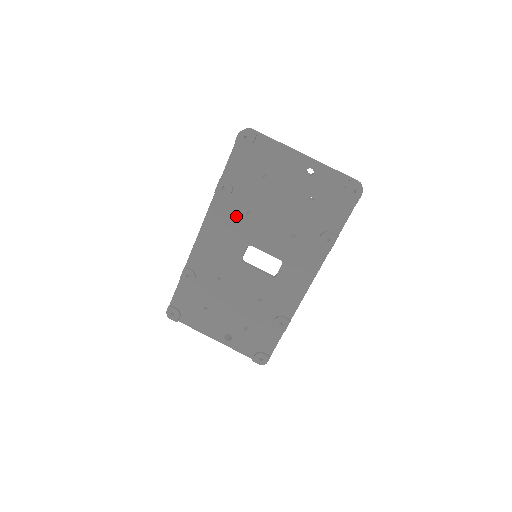
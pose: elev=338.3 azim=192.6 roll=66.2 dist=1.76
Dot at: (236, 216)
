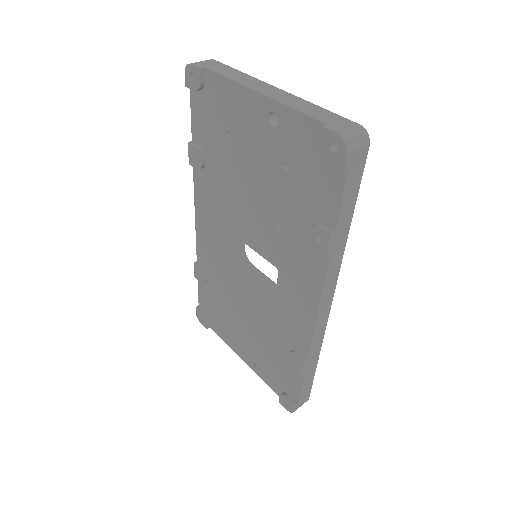
Dot at: (218, 197)
